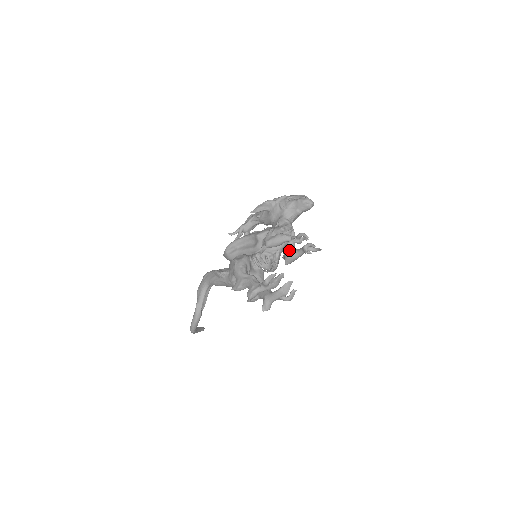
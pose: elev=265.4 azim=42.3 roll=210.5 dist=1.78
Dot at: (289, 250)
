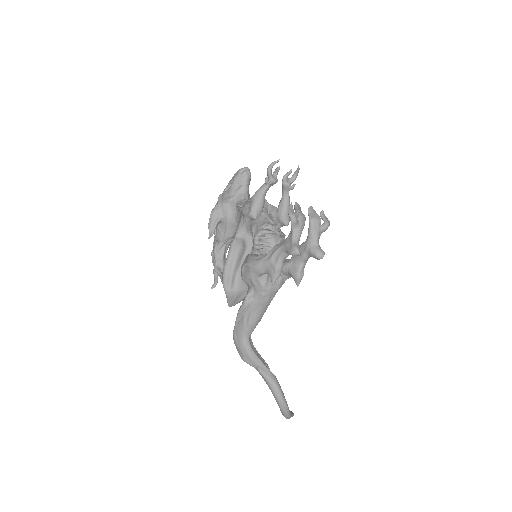
Dot at: (275, 211)
